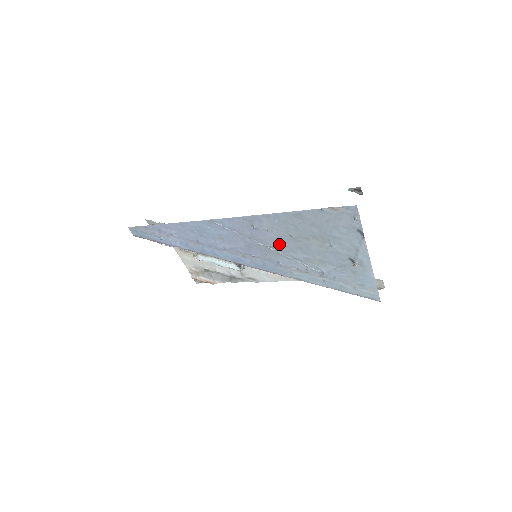
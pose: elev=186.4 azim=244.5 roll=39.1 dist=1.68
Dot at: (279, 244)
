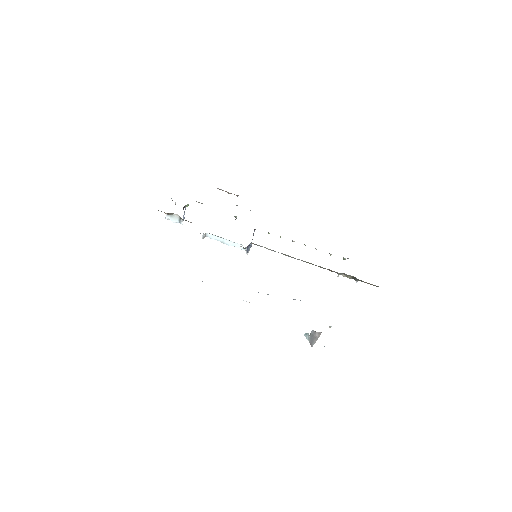
Dot at: occluded
